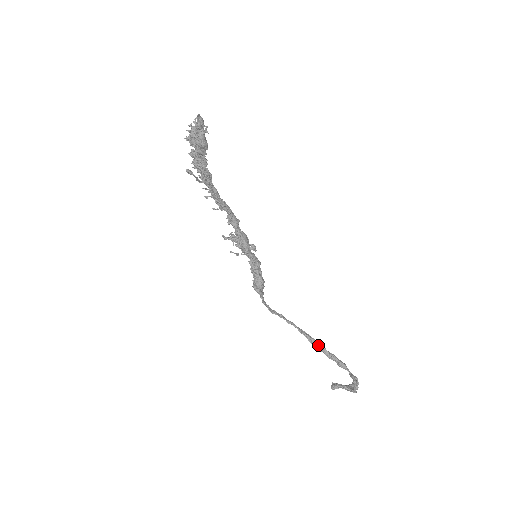
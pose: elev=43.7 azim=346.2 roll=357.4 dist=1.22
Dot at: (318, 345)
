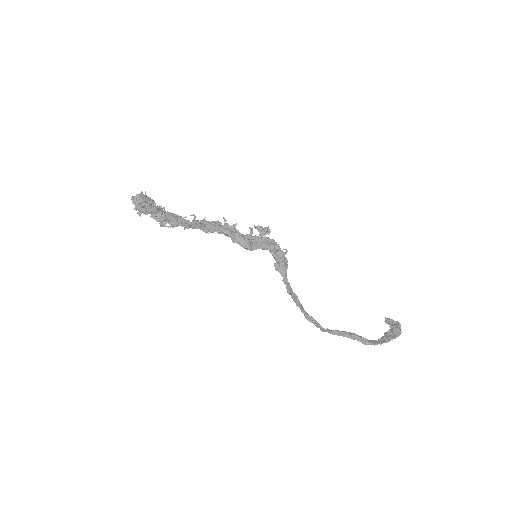
Dot at: (322, 329)
